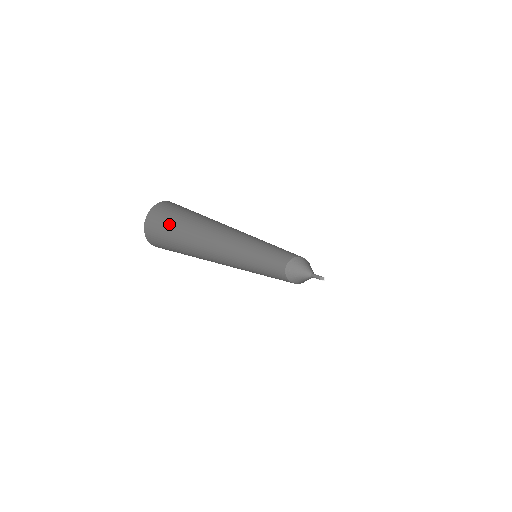
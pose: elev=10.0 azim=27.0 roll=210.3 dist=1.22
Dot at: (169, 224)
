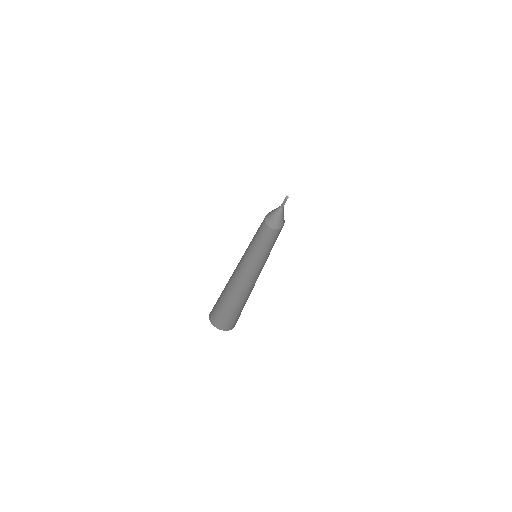
Dot at: (217, 305)
